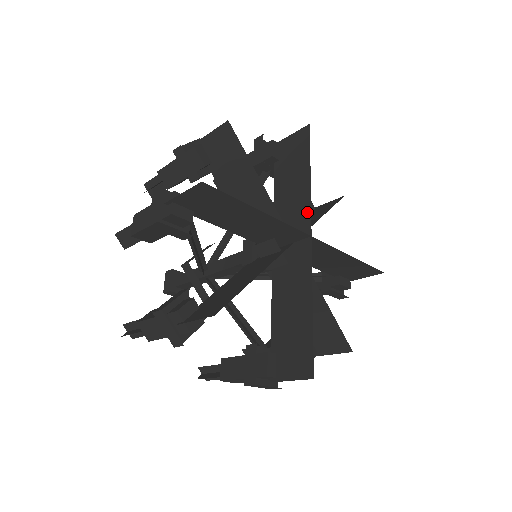
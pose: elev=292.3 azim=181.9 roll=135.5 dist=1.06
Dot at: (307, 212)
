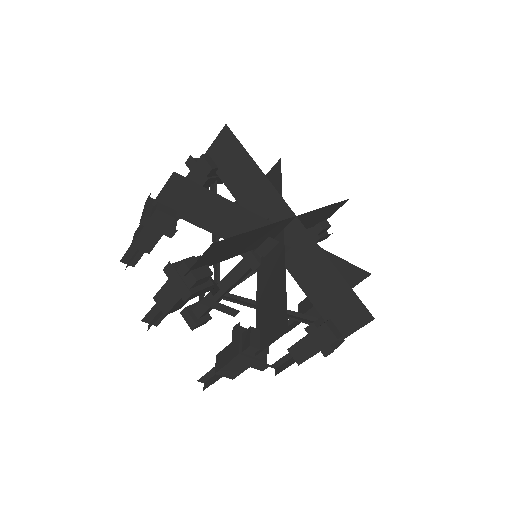
Dot at: (278, 199)
